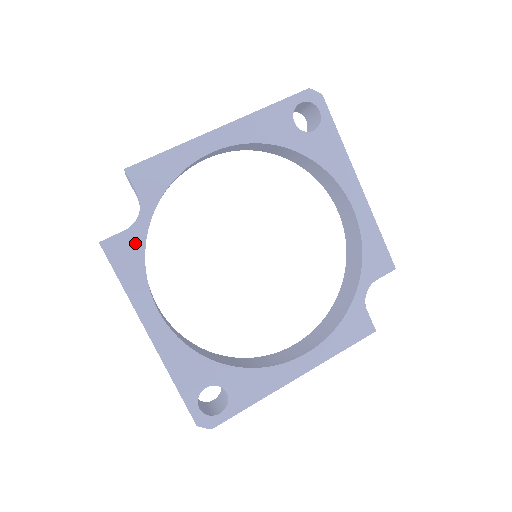
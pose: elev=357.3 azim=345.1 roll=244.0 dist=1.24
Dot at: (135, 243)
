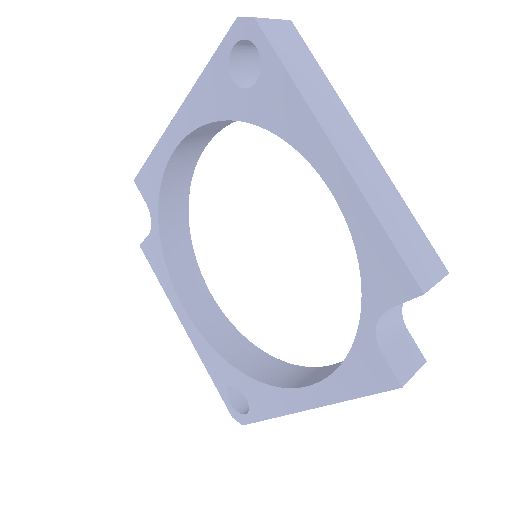
Dot at: (156, 246)
